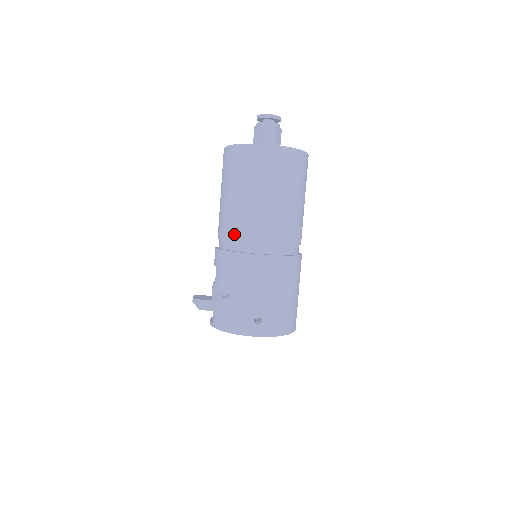
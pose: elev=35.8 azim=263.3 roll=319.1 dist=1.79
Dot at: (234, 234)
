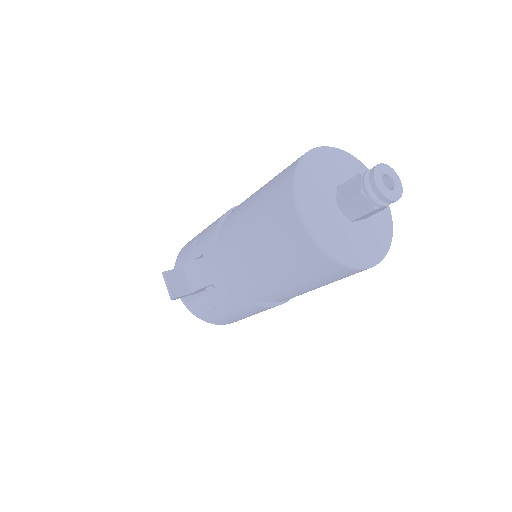
Dot at: (260, 295)
